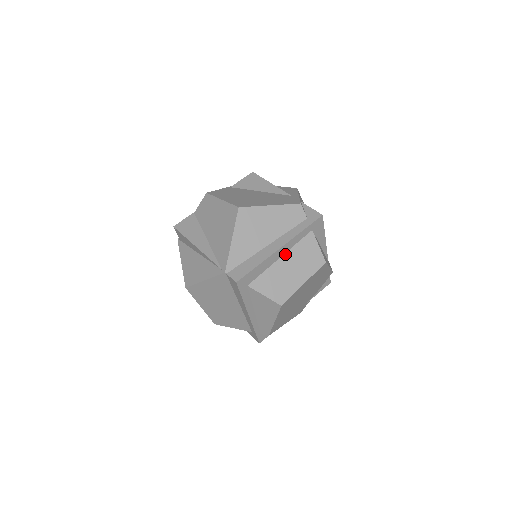
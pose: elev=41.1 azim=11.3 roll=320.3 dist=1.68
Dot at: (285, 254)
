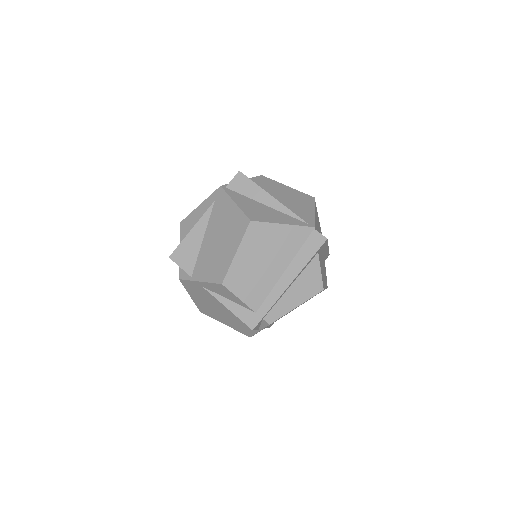
Dot at: (322, 257)
